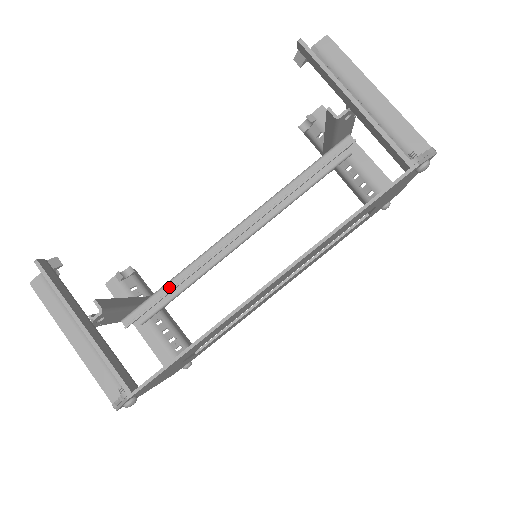
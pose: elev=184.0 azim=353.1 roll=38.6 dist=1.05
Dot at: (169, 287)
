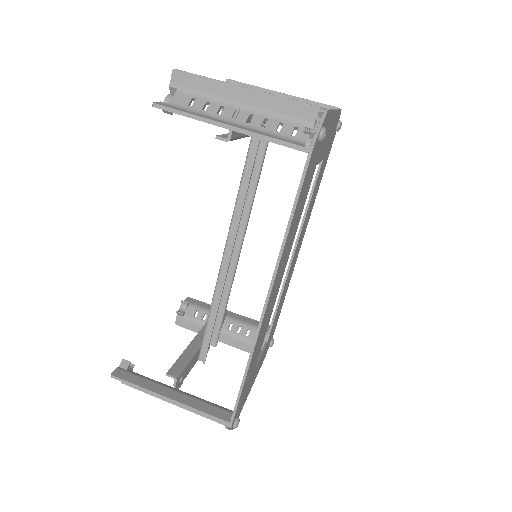
Dot at: (211, 320)
